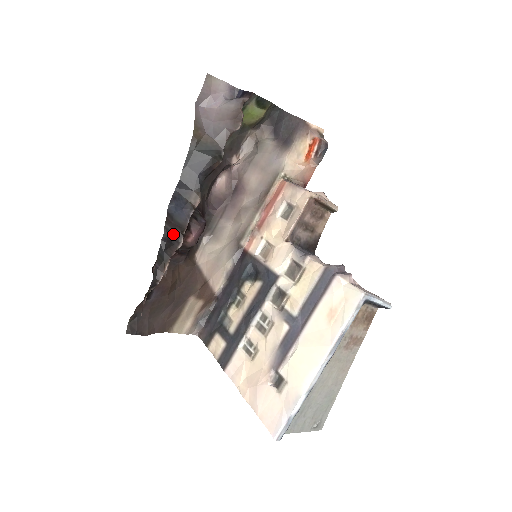
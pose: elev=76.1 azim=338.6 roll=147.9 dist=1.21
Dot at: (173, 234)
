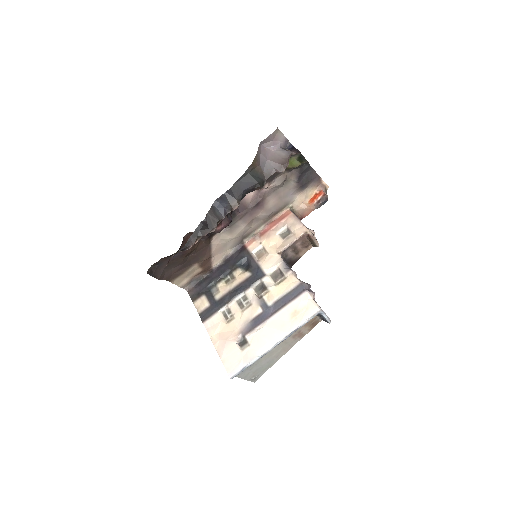
Dot at: (211, 221)
